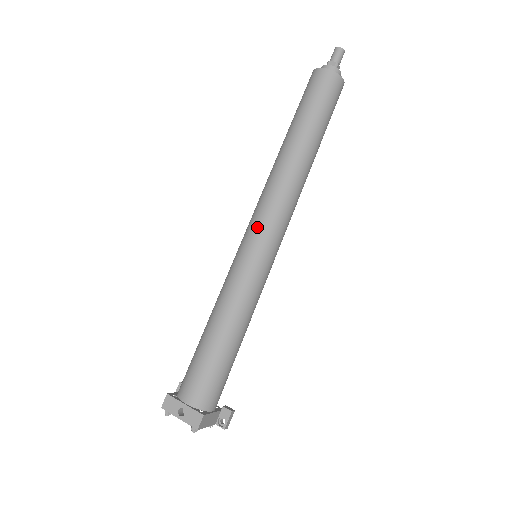
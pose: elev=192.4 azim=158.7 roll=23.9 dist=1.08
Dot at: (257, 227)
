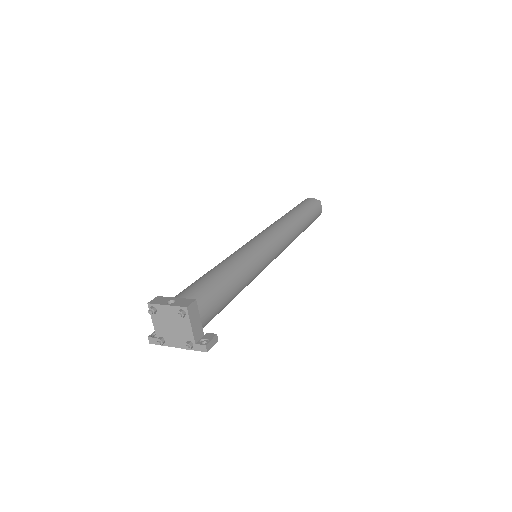
Dot at: (261, 234)
